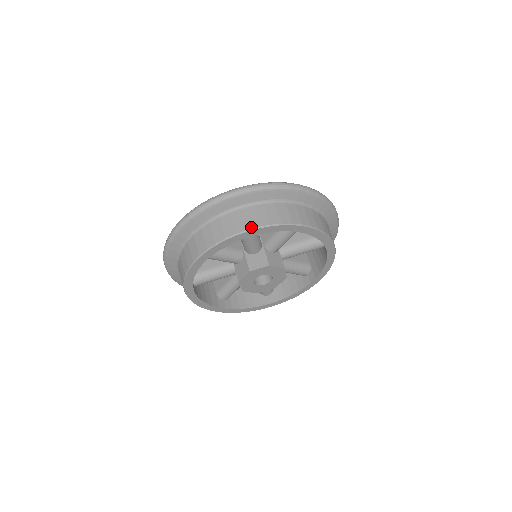
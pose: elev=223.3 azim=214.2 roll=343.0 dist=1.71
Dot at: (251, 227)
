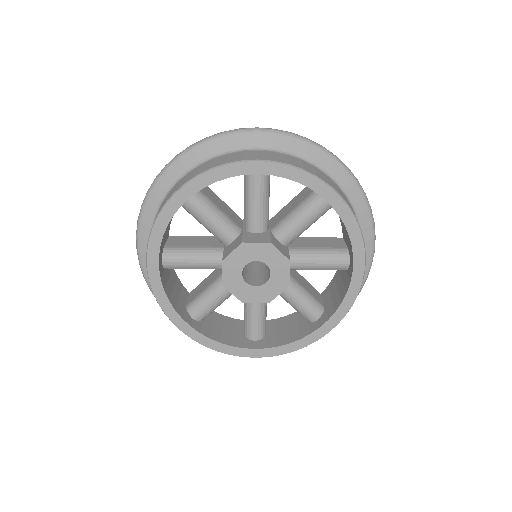
Dot at: (344, 198)
